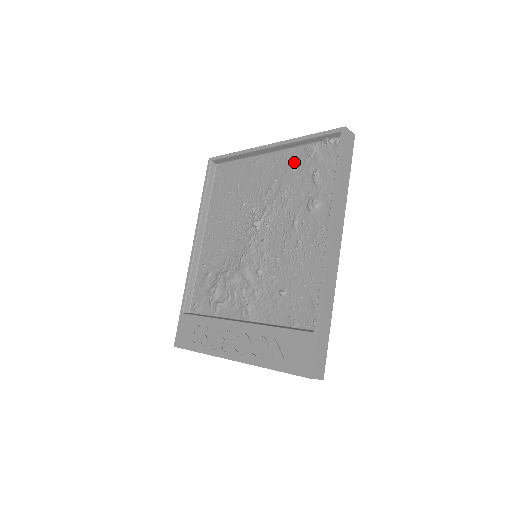
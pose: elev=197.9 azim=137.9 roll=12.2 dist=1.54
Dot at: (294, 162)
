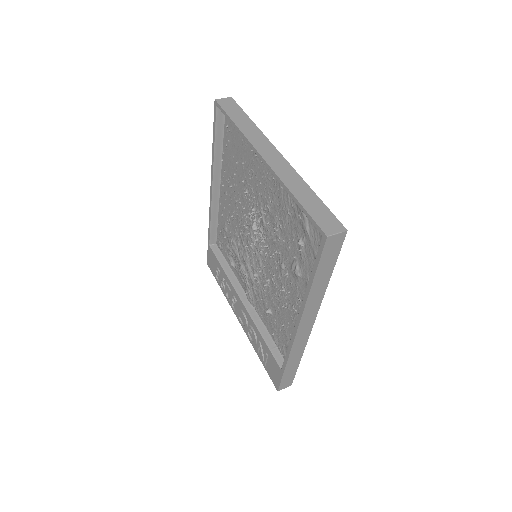
Dot at: (287, 203)
